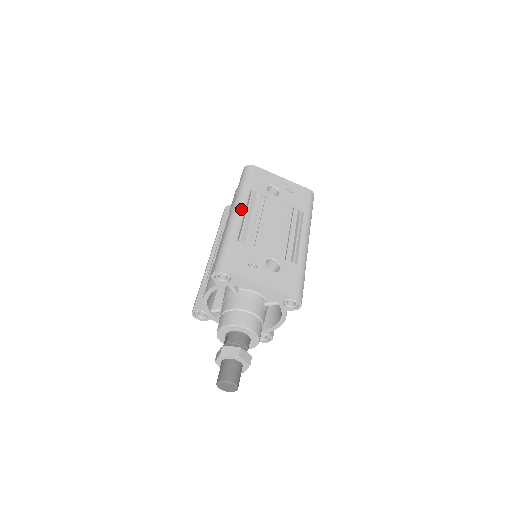
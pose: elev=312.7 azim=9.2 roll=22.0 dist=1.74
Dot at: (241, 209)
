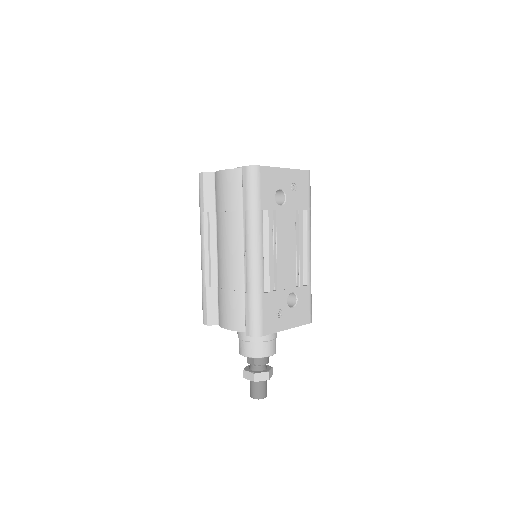
Dot at: (260, 248)
